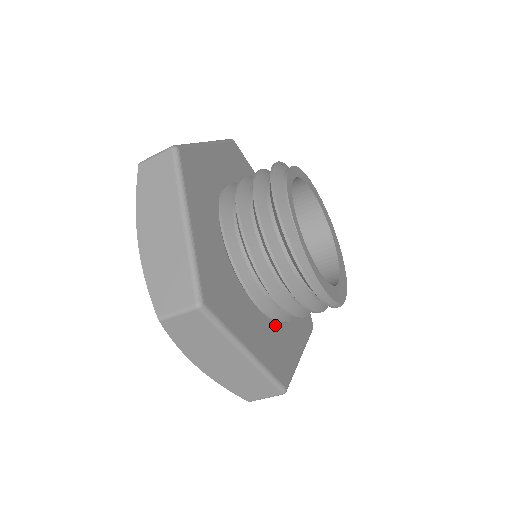
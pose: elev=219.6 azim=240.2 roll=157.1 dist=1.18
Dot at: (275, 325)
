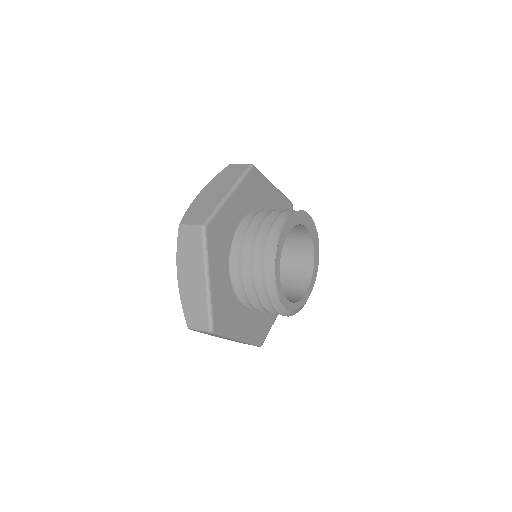
Dot at: occluded
